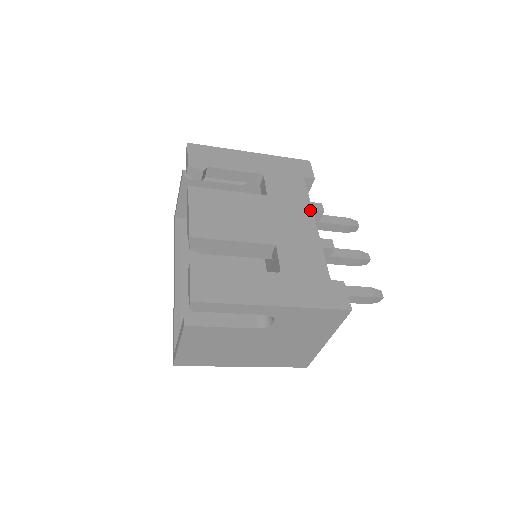
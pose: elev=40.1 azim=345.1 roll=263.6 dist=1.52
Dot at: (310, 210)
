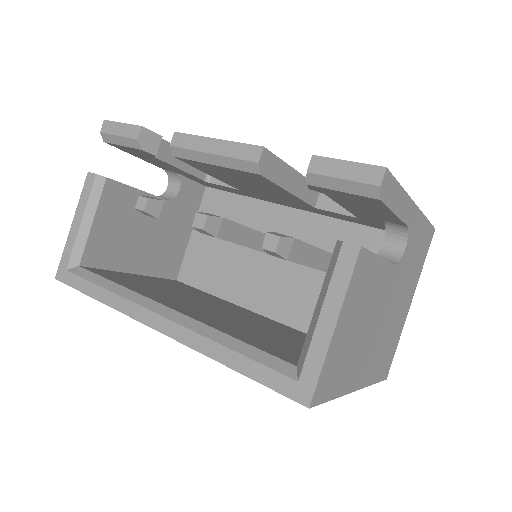
Dot at: occluded
